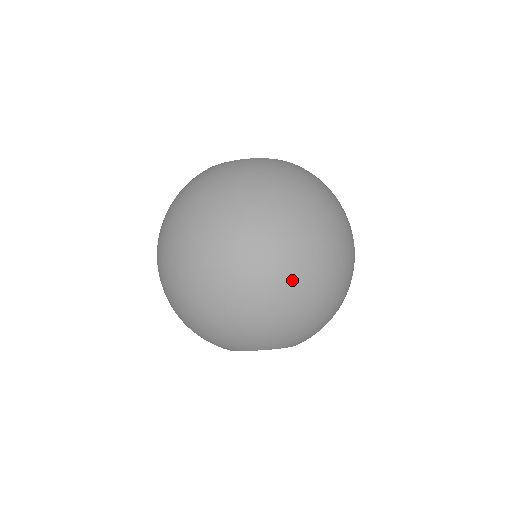
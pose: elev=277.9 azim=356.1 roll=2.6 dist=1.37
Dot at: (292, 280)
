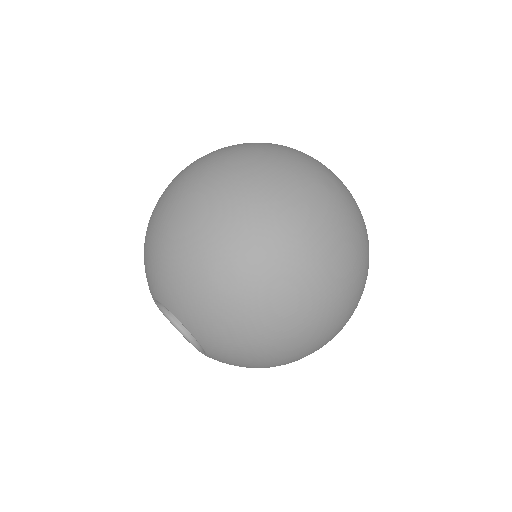
Dot at: (202, 212)
